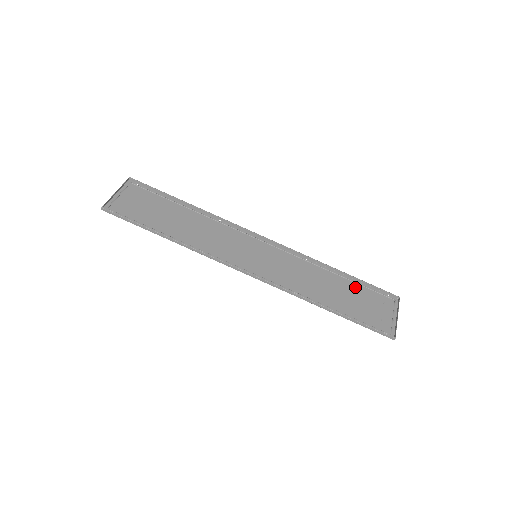
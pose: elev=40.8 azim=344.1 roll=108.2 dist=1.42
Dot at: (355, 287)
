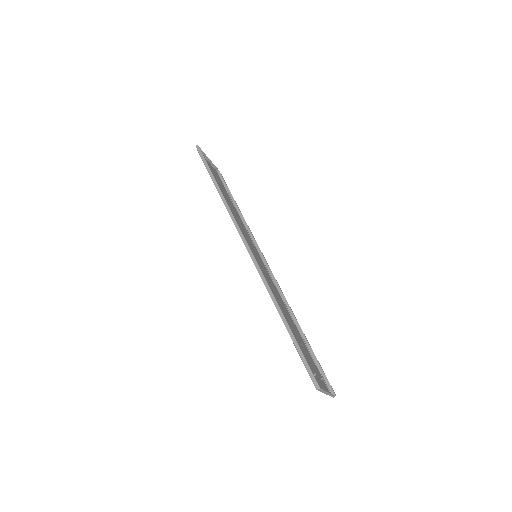
Dot at: (306, 349)
